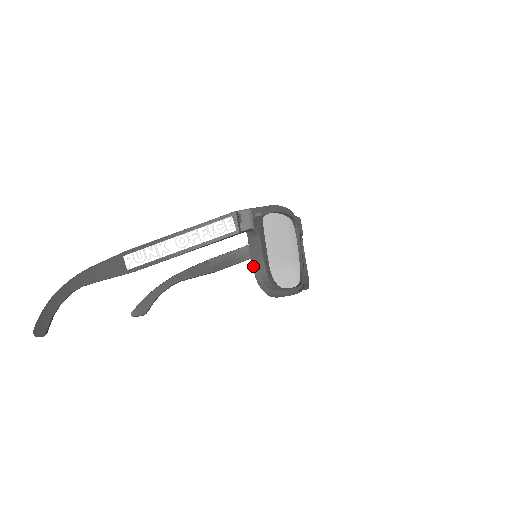
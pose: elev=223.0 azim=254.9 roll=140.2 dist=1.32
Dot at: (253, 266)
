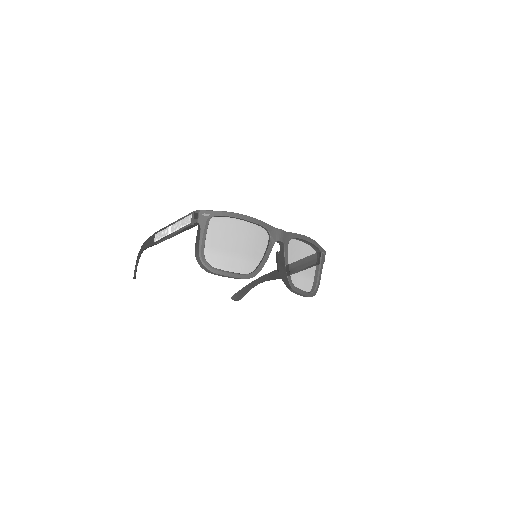
Dot at: (195, 247)
